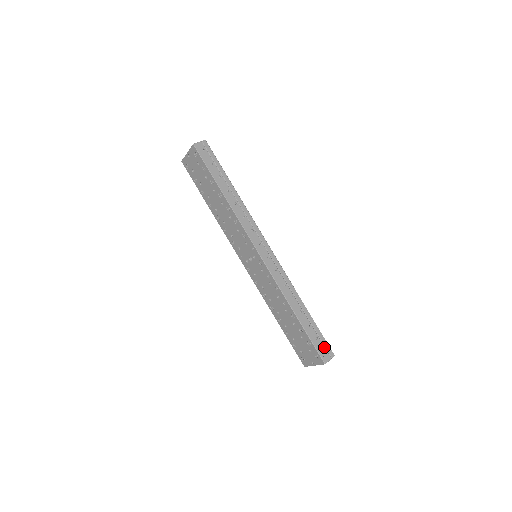
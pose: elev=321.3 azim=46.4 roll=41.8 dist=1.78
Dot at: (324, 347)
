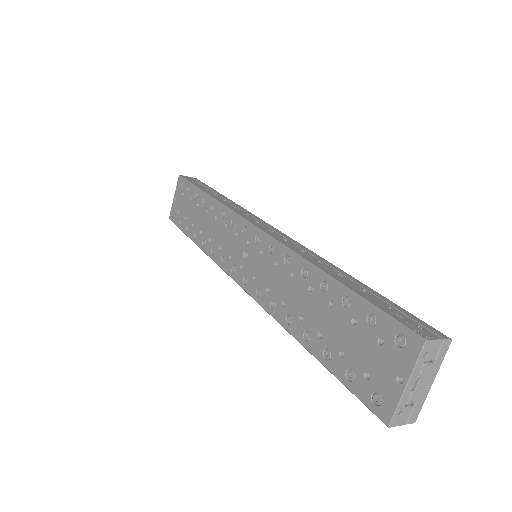
Dot at: (413, 321)
